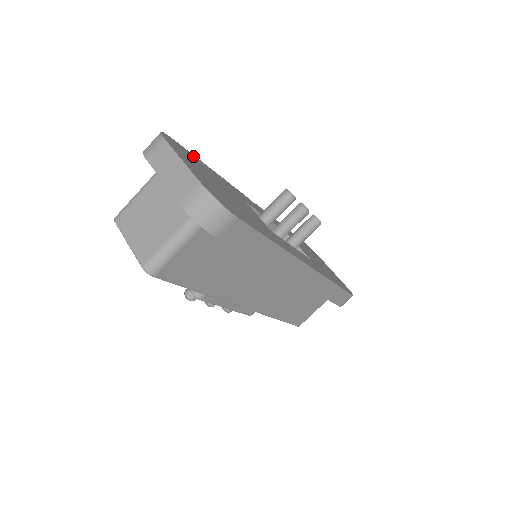
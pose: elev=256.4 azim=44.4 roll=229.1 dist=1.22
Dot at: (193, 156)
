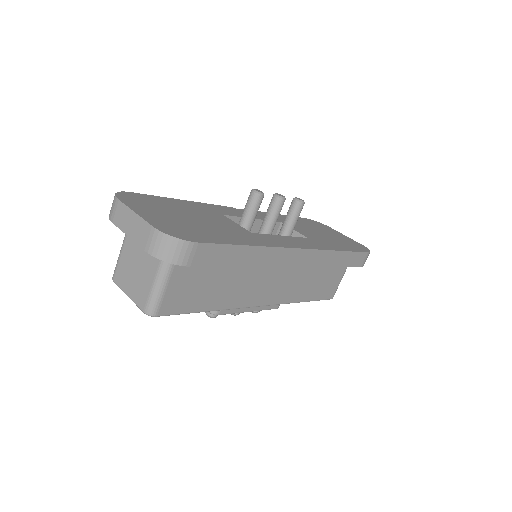
Dot at: (156, 198)
